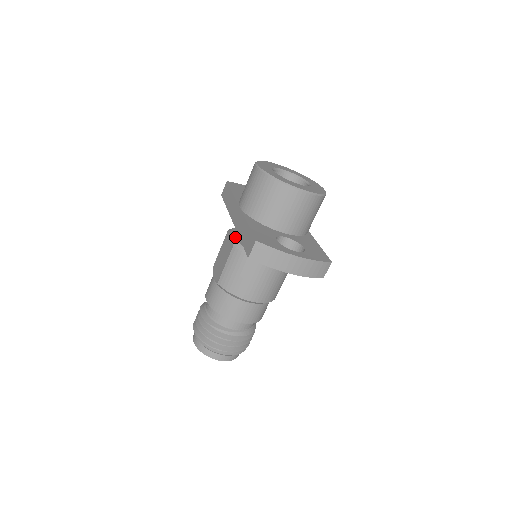
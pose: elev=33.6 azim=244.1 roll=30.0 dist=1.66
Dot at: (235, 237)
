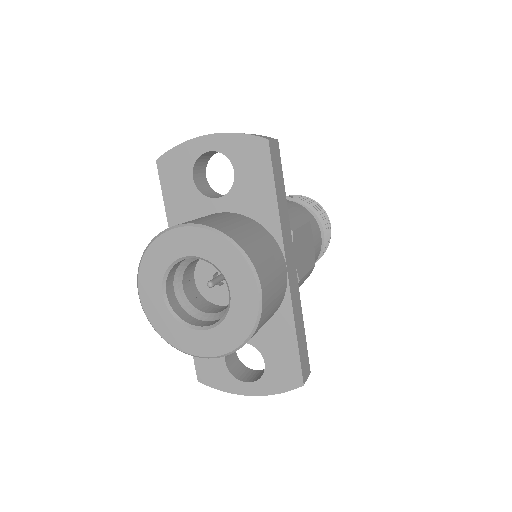
Dot at: occluded
